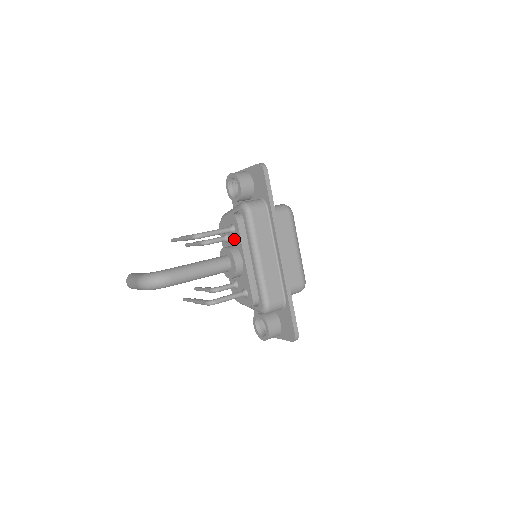
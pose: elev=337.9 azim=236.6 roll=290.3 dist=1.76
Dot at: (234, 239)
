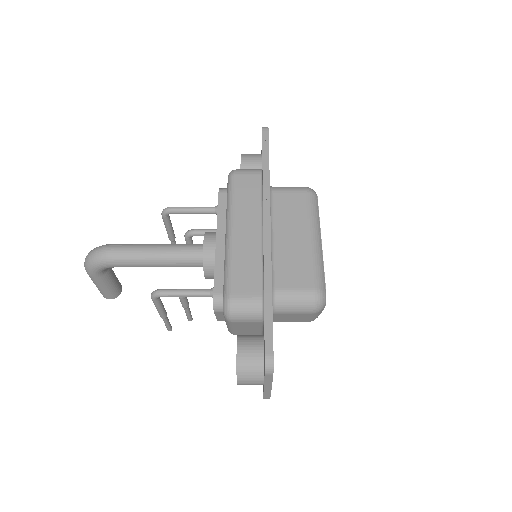
Dot at: occluded
